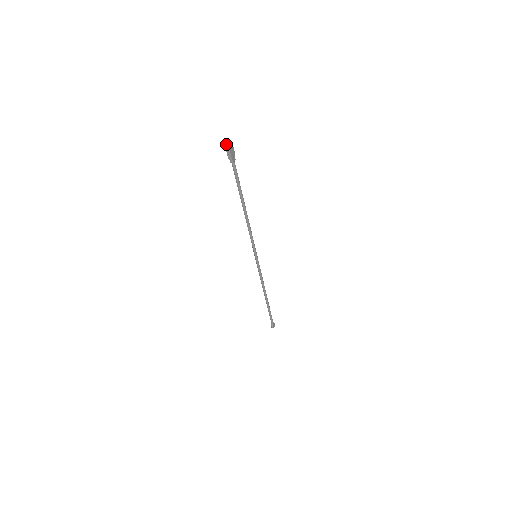
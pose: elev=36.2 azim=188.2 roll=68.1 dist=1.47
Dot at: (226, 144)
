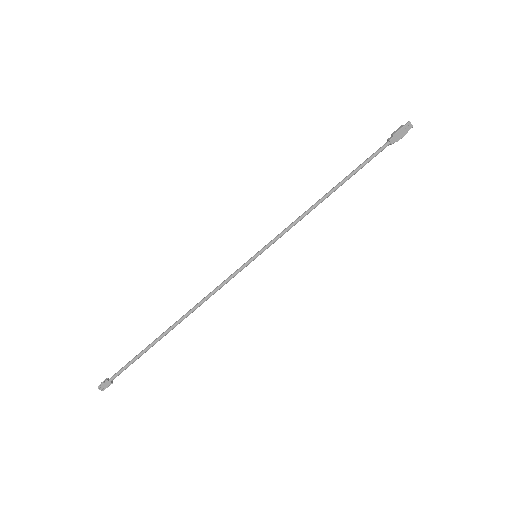
Dot at: (408, 122)
